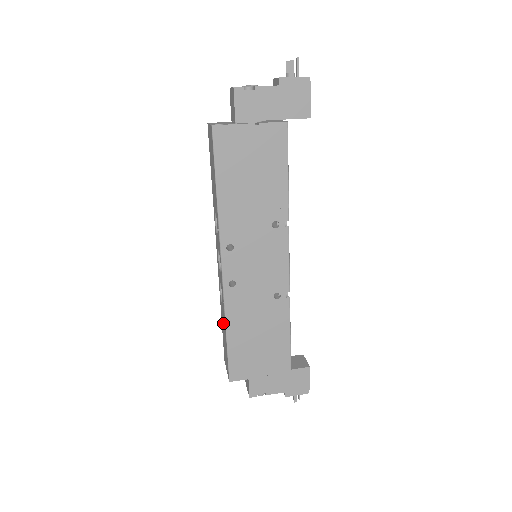
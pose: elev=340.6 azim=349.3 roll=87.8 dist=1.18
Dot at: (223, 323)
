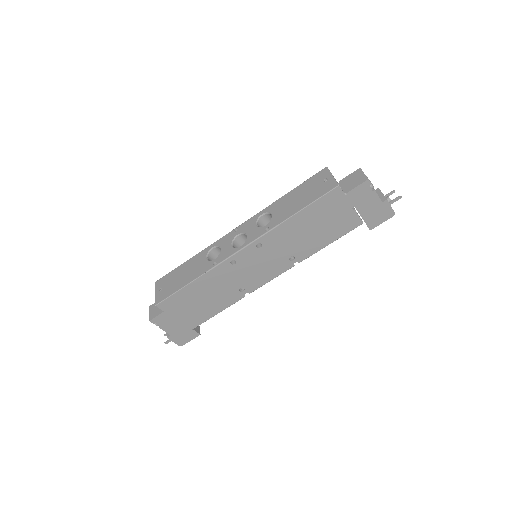
Dot at: (192, 269)
